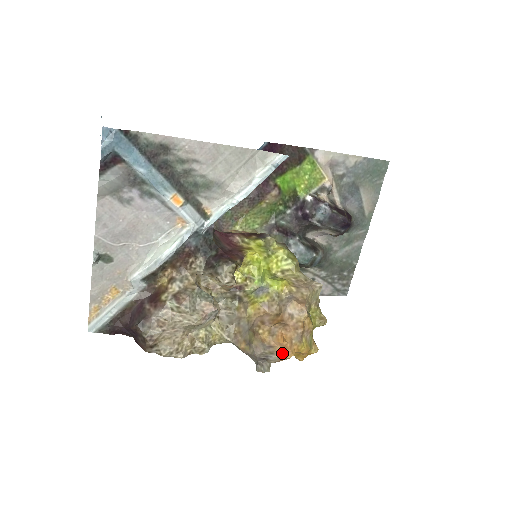
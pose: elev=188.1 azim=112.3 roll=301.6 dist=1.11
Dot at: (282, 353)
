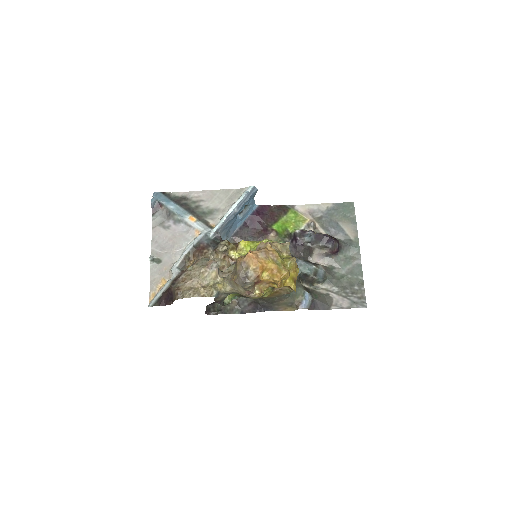
Dot at: (252, 264)
